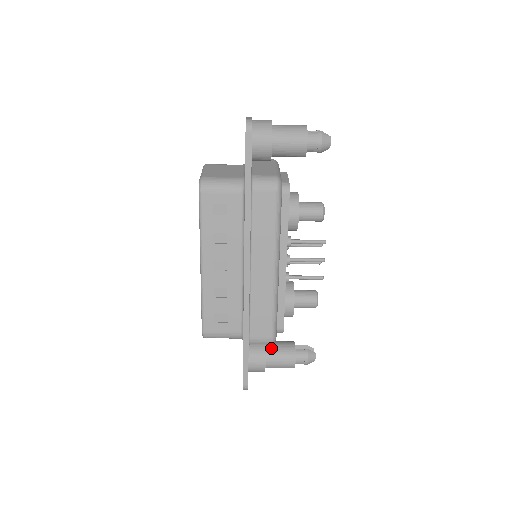
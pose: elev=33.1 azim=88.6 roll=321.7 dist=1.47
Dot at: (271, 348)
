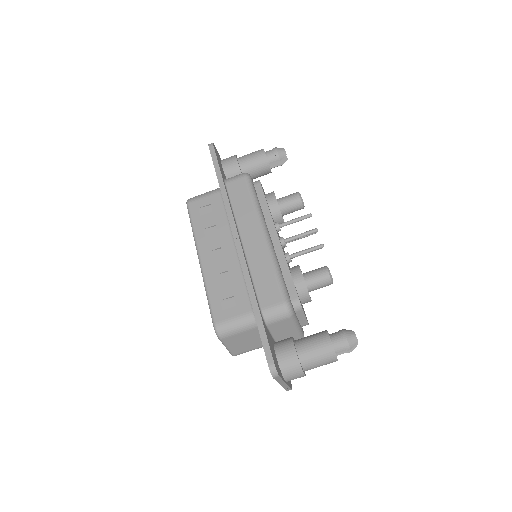
Dot at: (300, 339)
